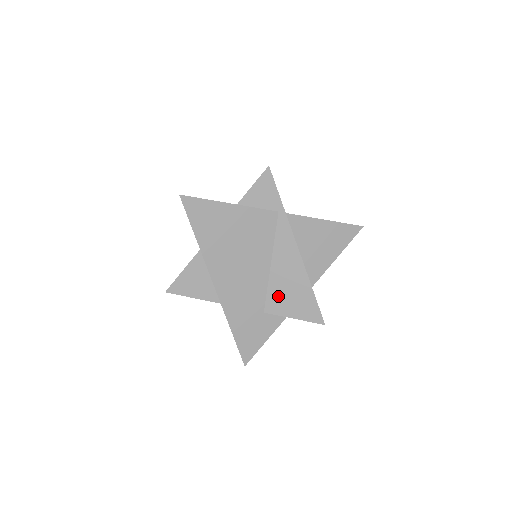
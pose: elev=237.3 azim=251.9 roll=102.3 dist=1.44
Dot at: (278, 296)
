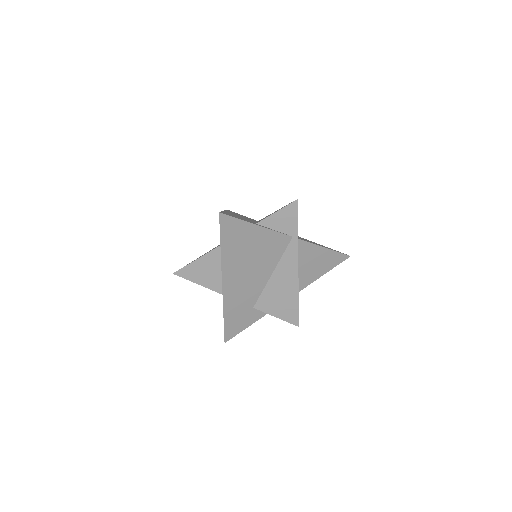
Dot at: (269, 299)
